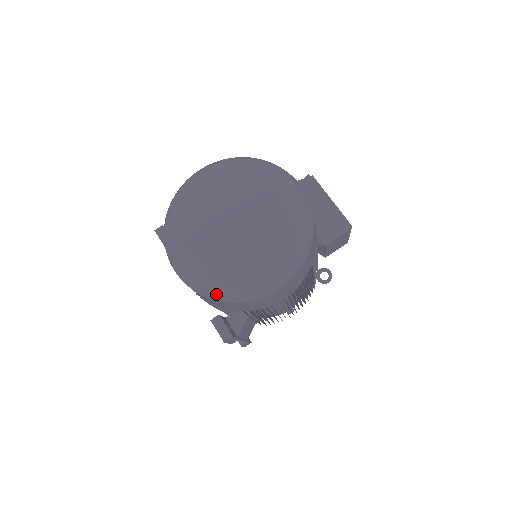
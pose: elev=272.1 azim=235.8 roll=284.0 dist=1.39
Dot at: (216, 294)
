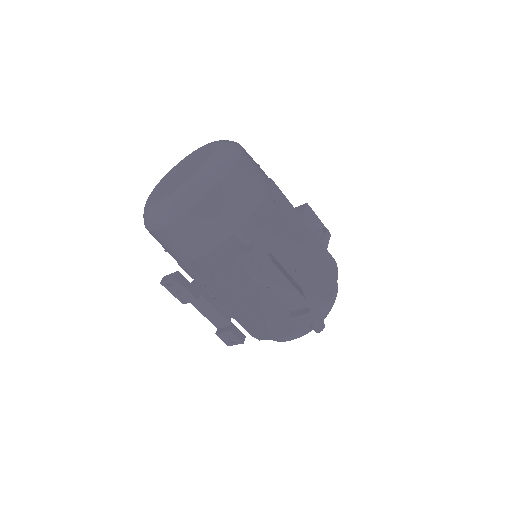
Dot at: (197, 193)
